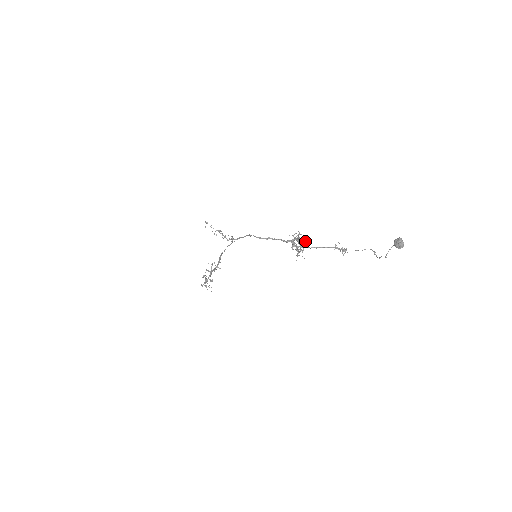
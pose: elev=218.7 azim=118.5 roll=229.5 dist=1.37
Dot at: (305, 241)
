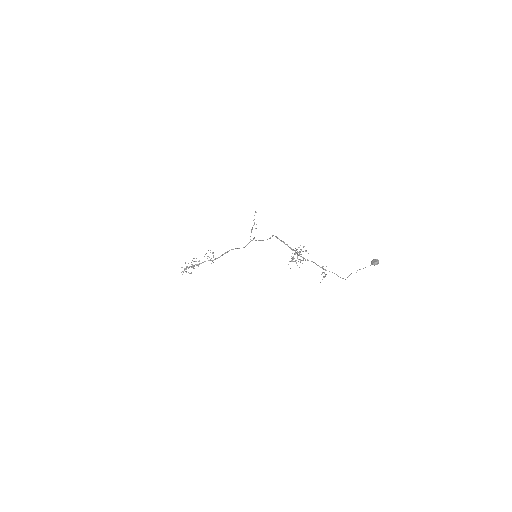
Dot at: occluded
